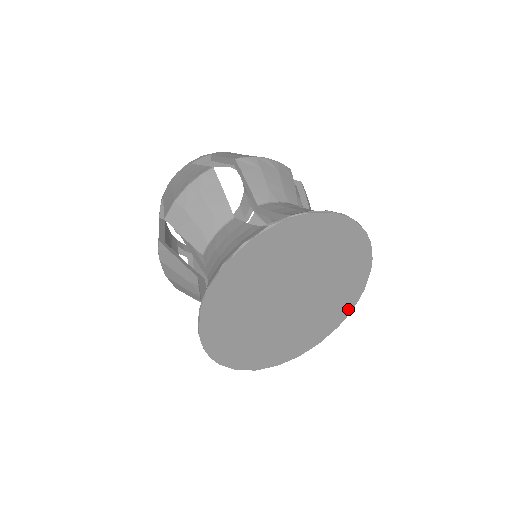
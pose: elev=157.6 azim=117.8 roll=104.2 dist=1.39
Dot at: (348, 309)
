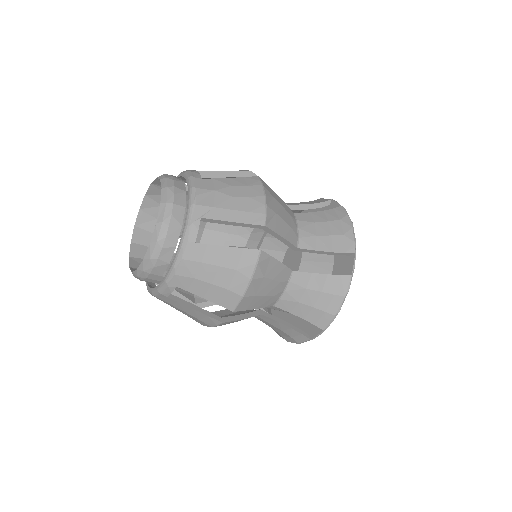
Dot at: occluded
